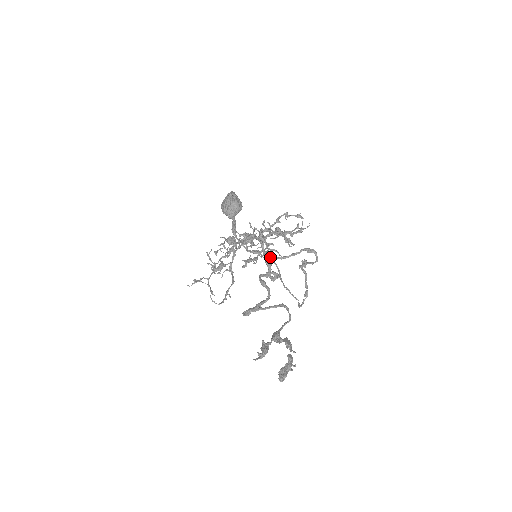
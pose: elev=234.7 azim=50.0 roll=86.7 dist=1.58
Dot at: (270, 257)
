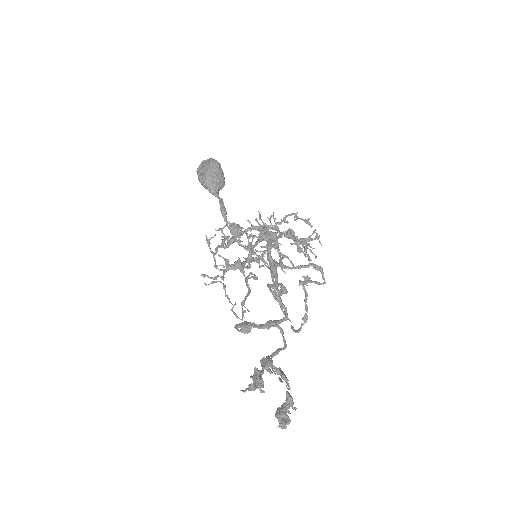
Dot at: (275, 263)
